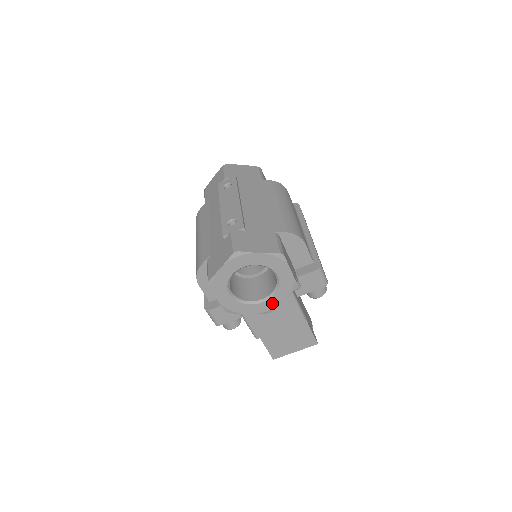
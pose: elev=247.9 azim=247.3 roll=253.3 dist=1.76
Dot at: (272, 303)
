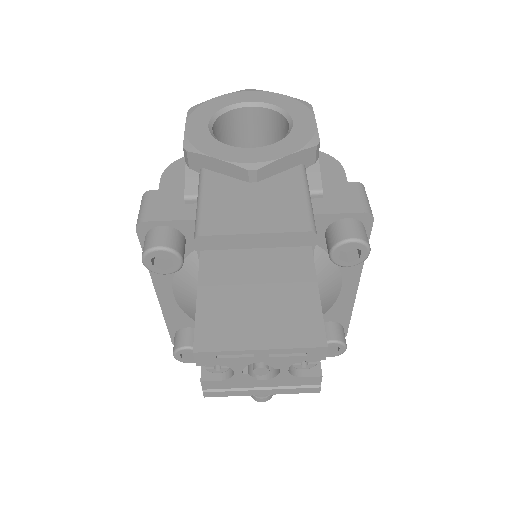
Dot at: (266, 154)
